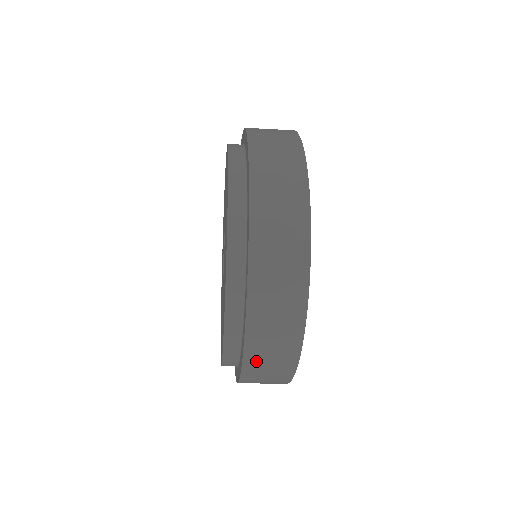
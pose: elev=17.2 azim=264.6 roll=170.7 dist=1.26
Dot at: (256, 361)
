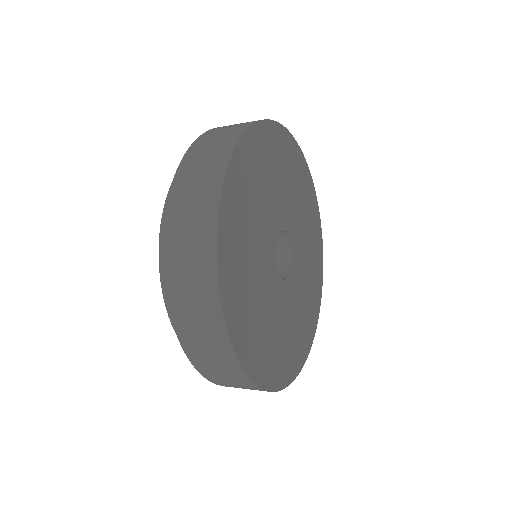
Dot at: (183, 317)
